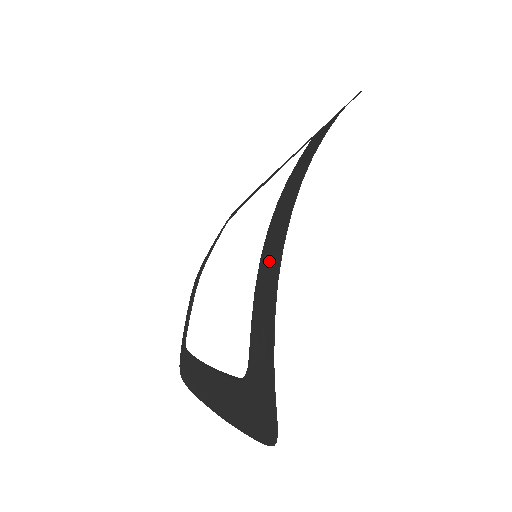
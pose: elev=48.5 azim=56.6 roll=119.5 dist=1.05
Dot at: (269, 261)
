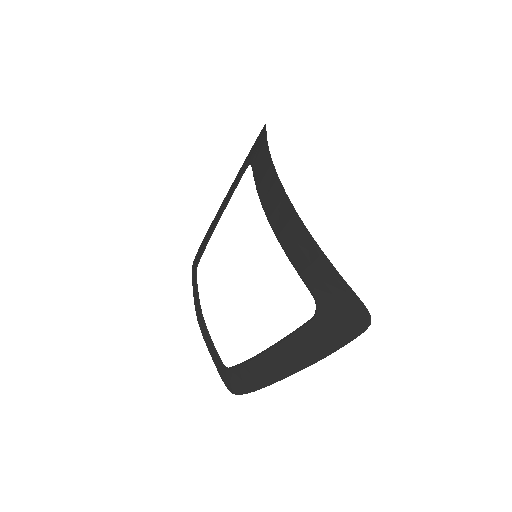
Dot at: (288, 230)
